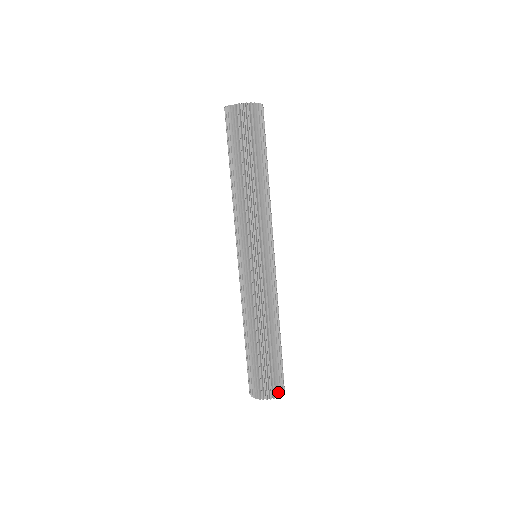
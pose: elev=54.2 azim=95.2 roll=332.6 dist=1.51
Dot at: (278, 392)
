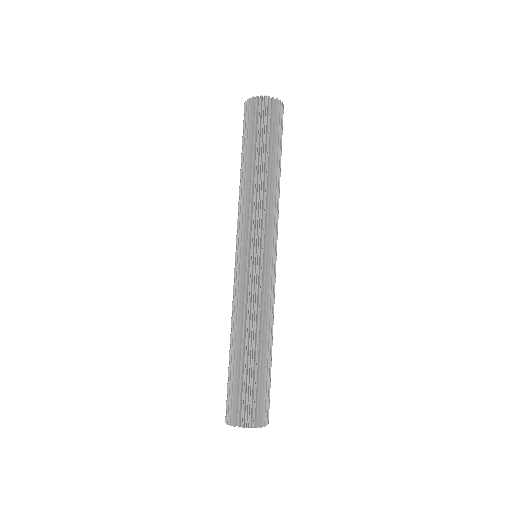
Dot at: (262, 421)
